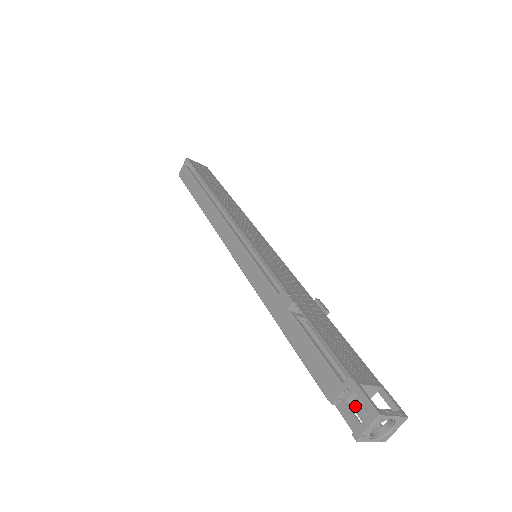
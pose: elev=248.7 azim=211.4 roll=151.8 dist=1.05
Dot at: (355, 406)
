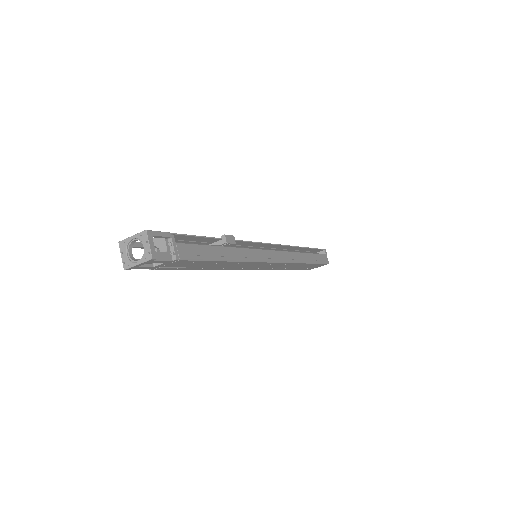
Dot at: occluded
